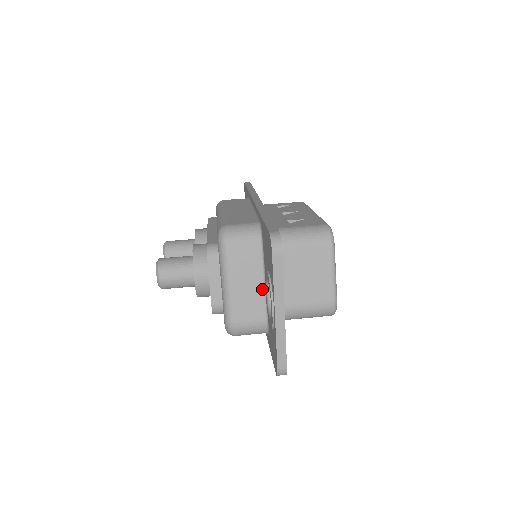
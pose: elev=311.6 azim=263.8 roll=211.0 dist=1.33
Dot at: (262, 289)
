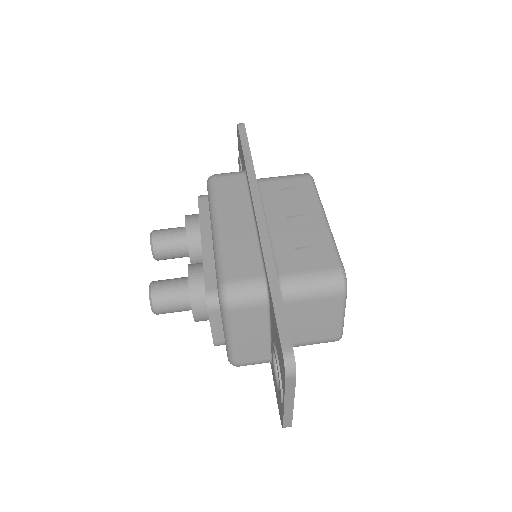
Dot at: (267, 339)
